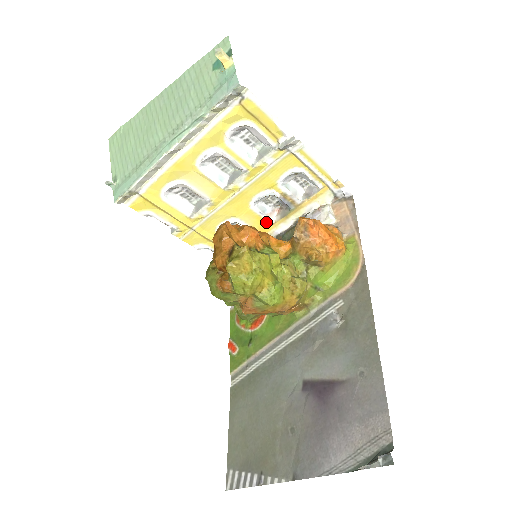
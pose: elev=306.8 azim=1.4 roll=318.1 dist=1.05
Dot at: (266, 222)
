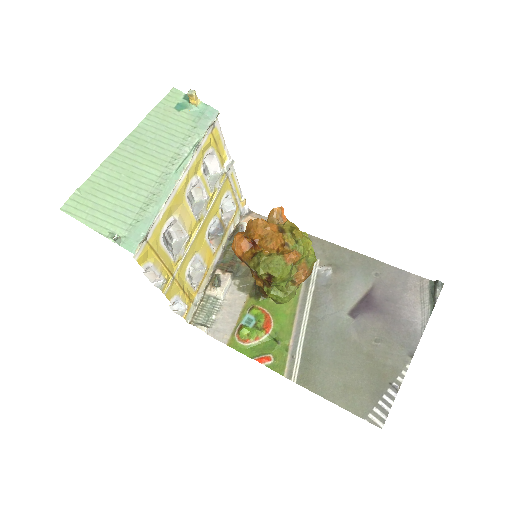
Dot at: (211, 253)
